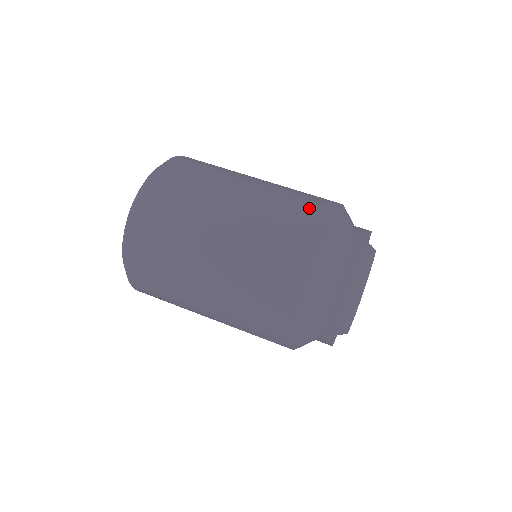
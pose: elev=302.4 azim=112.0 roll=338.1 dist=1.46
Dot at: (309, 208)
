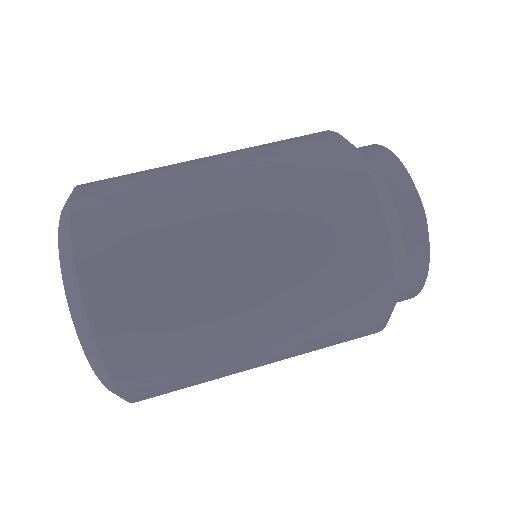
Dot at: (293, 138)
